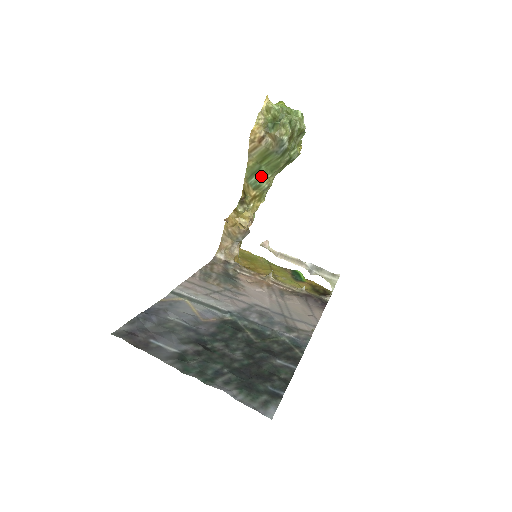
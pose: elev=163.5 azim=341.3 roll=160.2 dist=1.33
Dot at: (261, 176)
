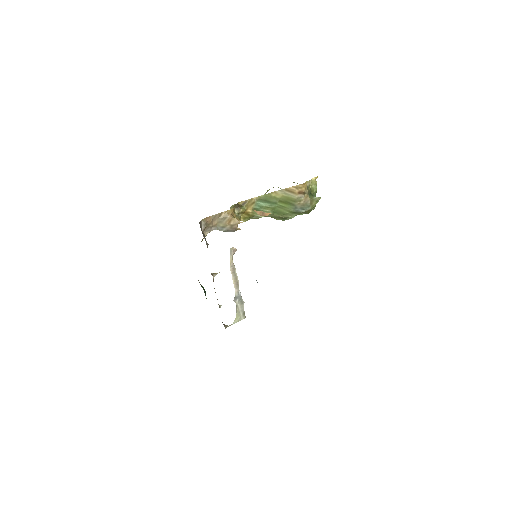
Dot at: (268, 208)
